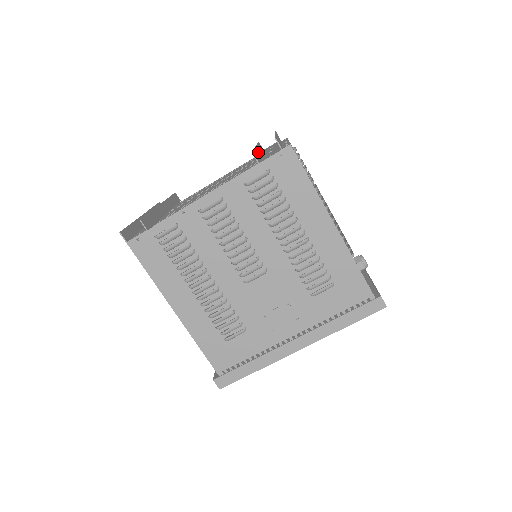
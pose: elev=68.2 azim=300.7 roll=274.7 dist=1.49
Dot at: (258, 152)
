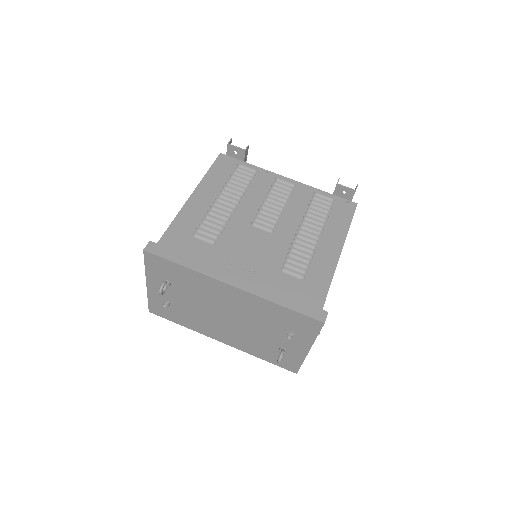
Dot at: occluded
